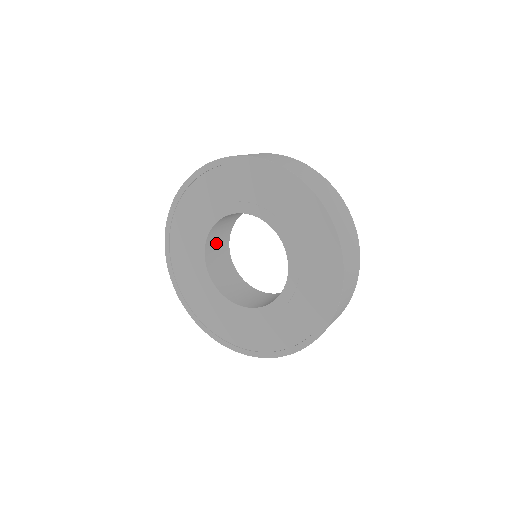
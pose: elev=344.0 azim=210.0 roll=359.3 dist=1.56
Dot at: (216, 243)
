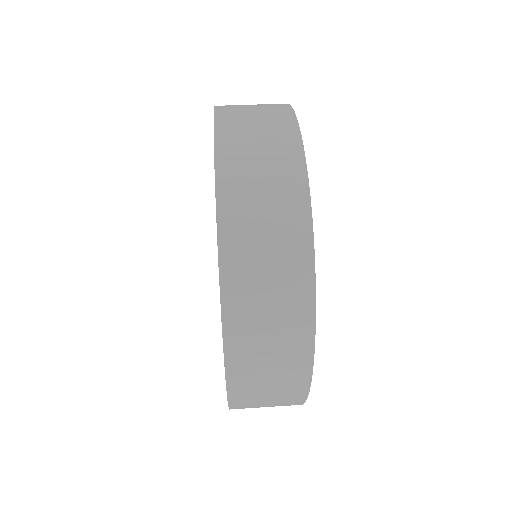
Dot at: occluded
